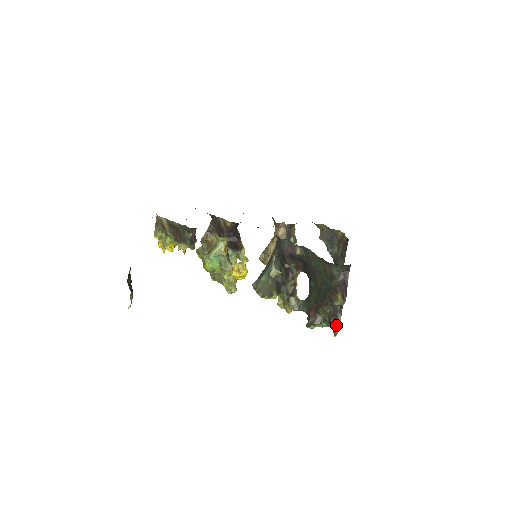
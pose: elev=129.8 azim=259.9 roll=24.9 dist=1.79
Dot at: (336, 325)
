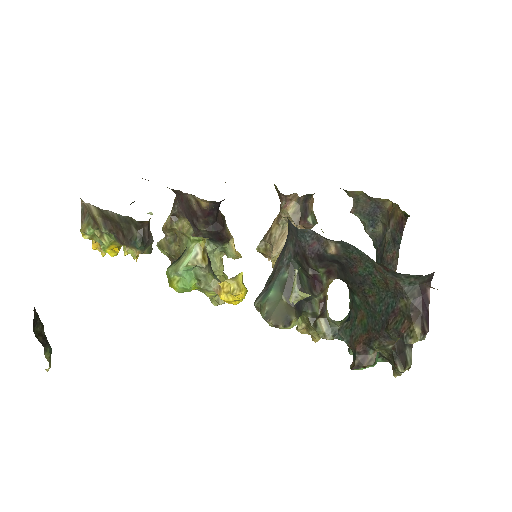
Dot at: (405, 369)
